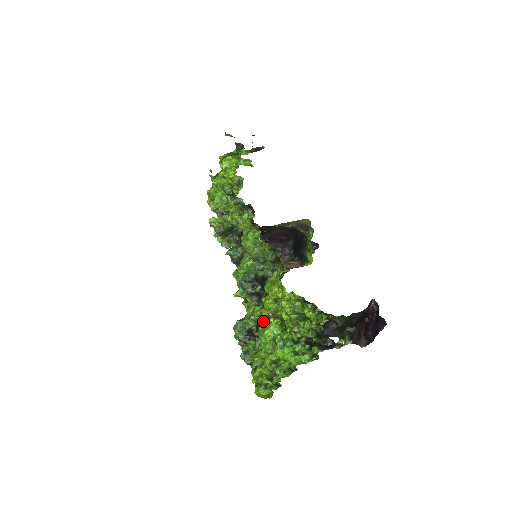
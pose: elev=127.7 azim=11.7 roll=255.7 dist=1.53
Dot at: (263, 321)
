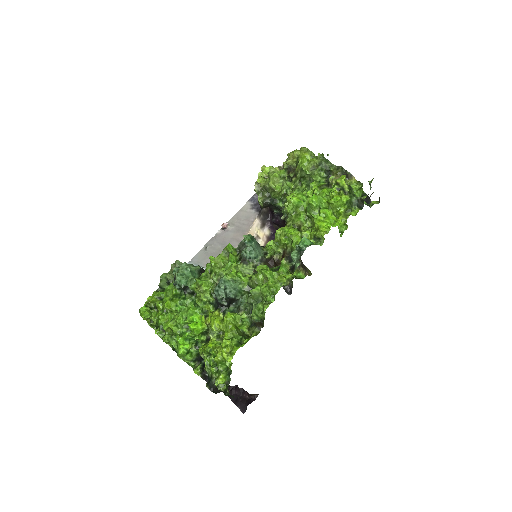
Dot at: (200, 305)
